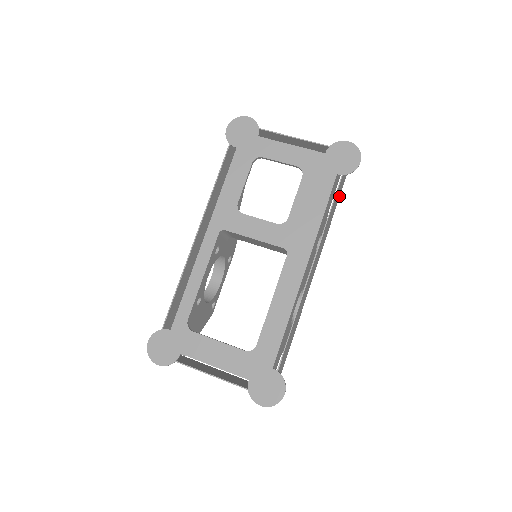
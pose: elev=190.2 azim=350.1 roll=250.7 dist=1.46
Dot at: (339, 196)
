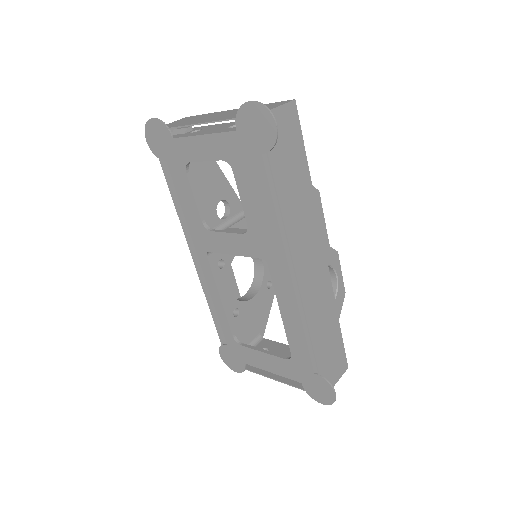
Dot at: (302, 147)
